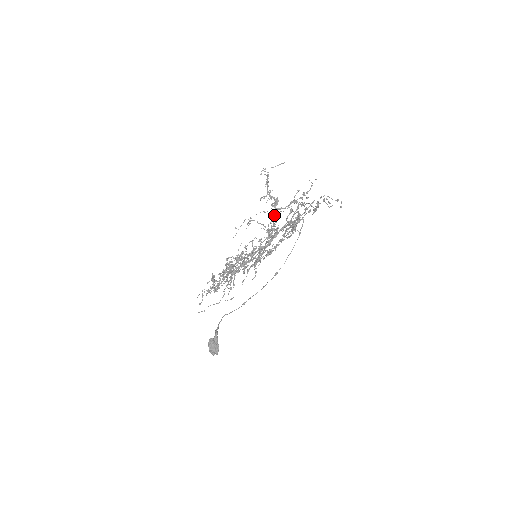
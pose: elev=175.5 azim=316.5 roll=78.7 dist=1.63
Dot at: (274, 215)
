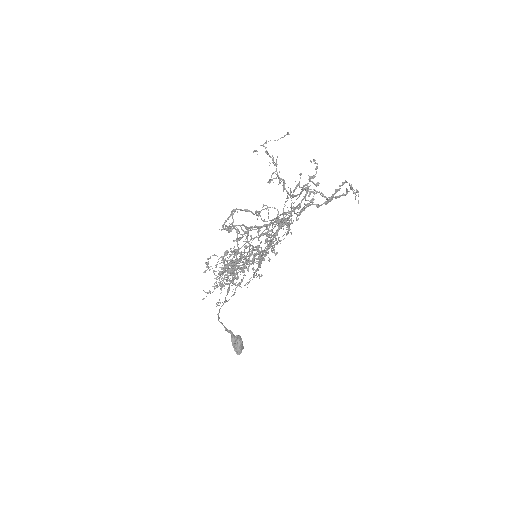
Dot at: (237, 212)
